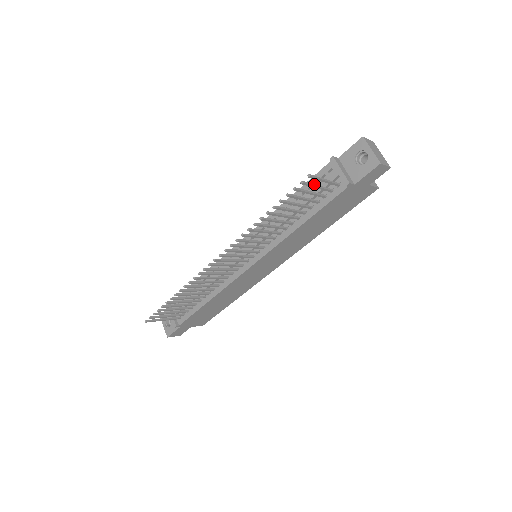
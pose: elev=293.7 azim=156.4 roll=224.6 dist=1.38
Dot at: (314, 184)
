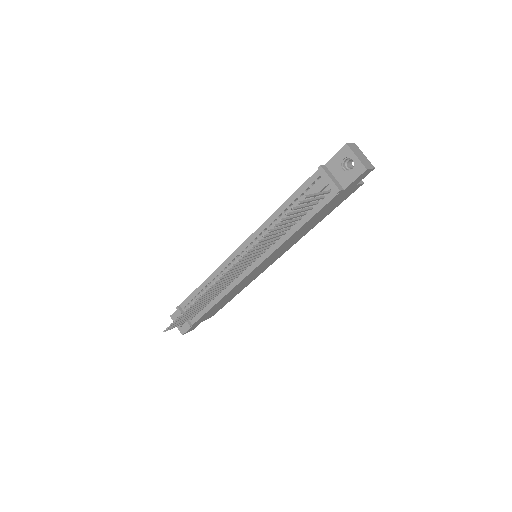
Dot at: (309, 199)
